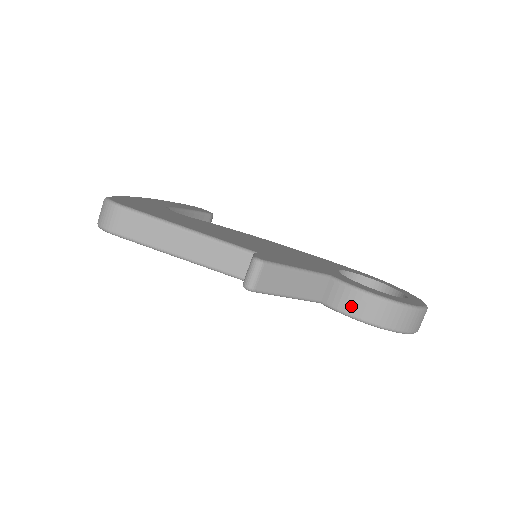
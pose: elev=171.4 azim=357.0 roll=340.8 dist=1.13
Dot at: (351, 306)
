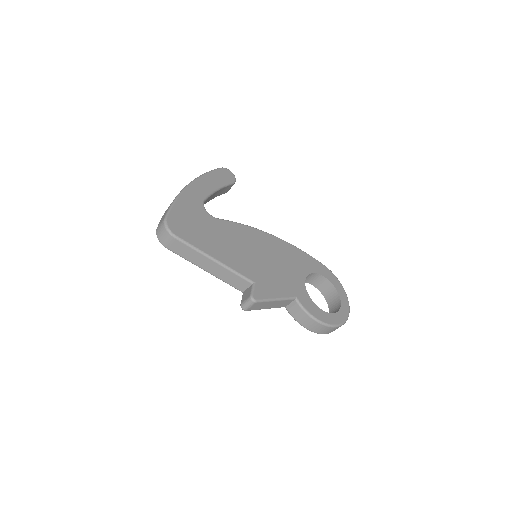
Dot at: (301, 319)
